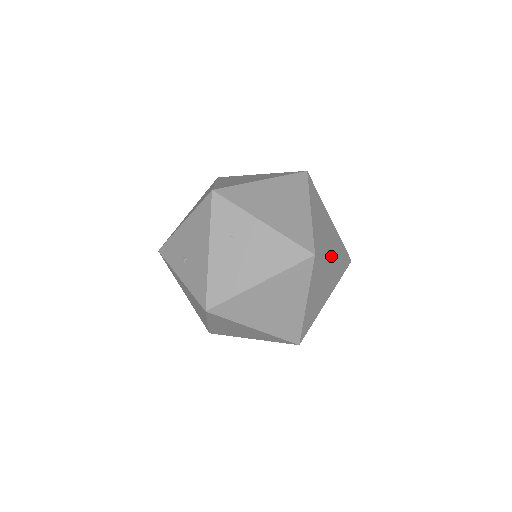
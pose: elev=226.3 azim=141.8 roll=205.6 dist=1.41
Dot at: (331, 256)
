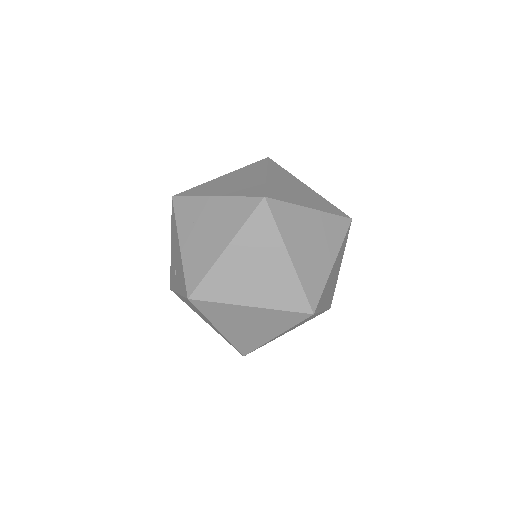
Dot at: (302, 205)
